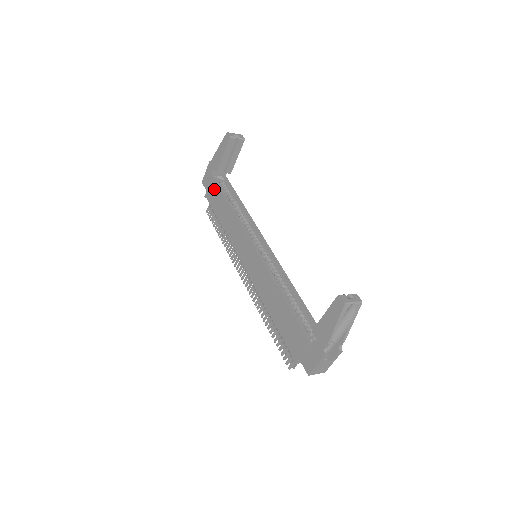
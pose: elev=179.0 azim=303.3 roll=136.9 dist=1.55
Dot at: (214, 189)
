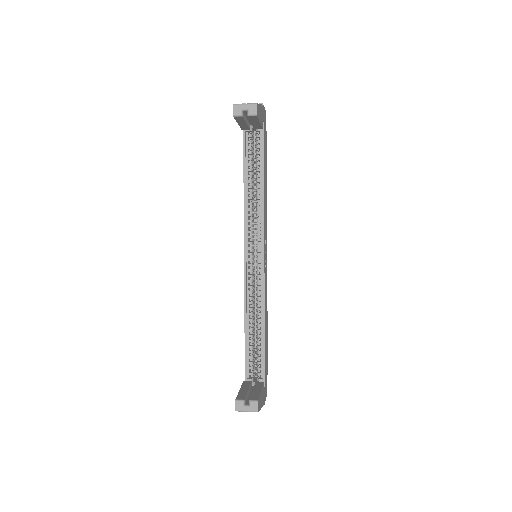
Dot at: occluded
